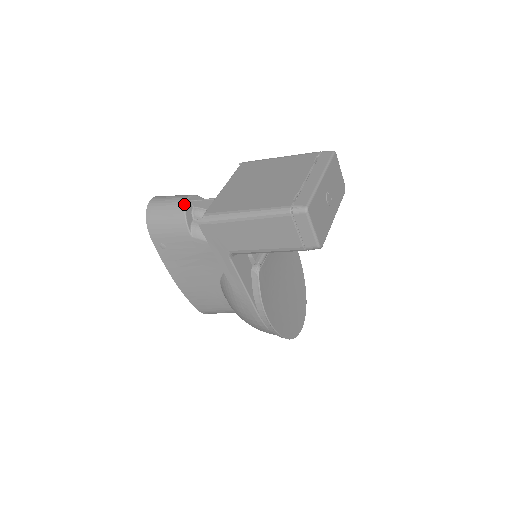
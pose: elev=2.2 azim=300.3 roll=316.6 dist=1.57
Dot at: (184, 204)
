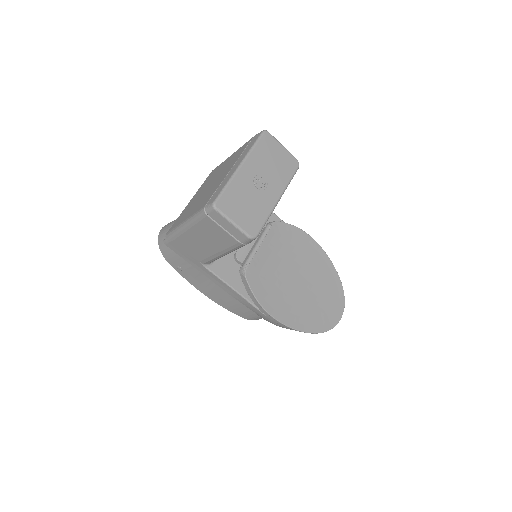
Dot at: occluded
